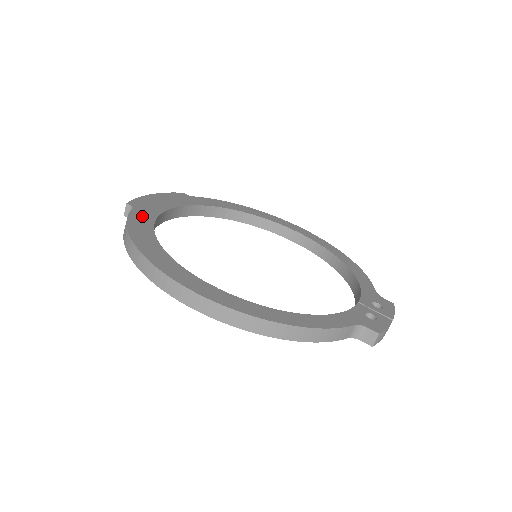
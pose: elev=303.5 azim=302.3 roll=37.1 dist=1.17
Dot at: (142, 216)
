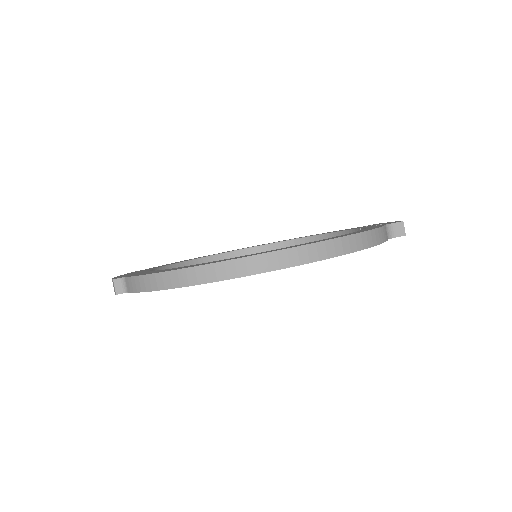
Dot at: (143, 273)
